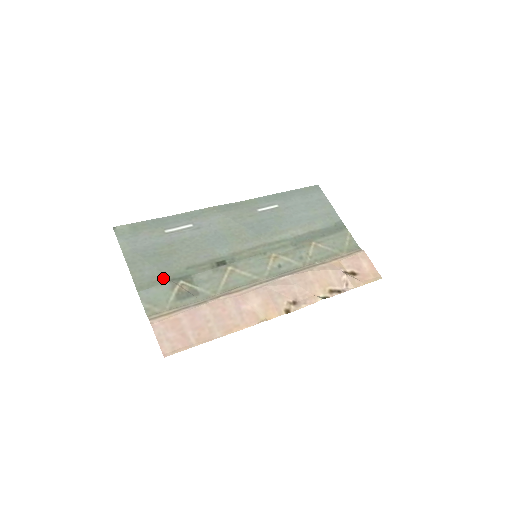
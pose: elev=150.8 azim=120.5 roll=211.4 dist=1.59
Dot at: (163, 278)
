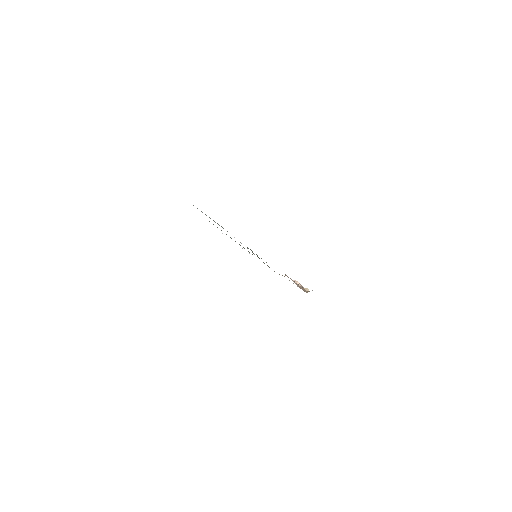
Dot at: occluded
